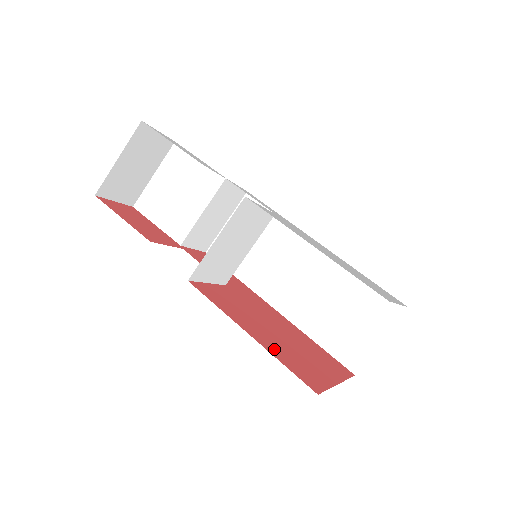
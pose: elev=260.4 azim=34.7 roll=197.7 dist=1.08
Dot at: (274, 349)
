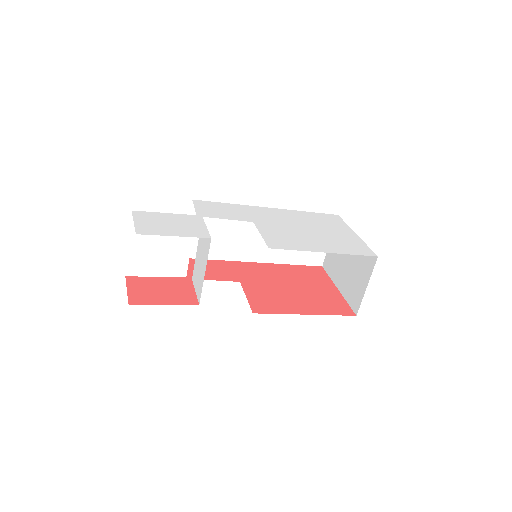
Dot at: (318, 308)
